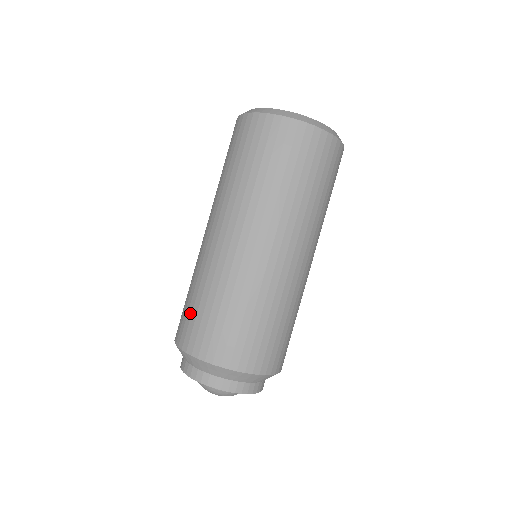
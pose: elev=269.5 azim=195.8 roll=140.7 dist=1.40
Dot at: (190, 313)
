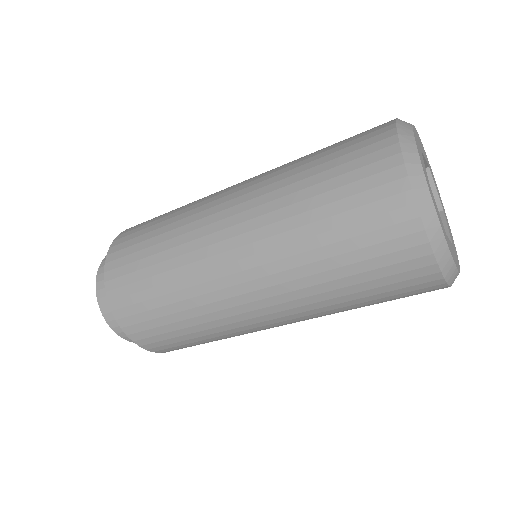
Dot at: (138, 267)
